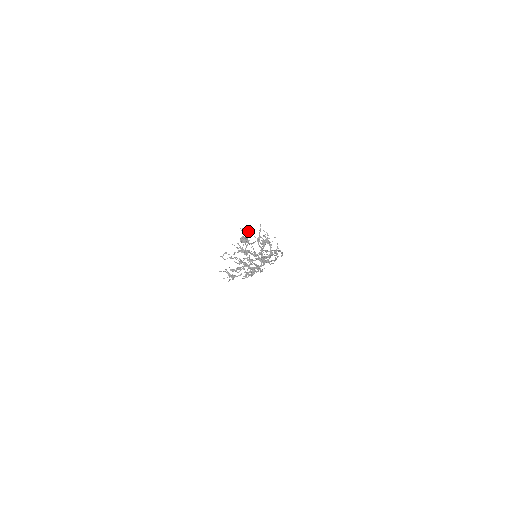
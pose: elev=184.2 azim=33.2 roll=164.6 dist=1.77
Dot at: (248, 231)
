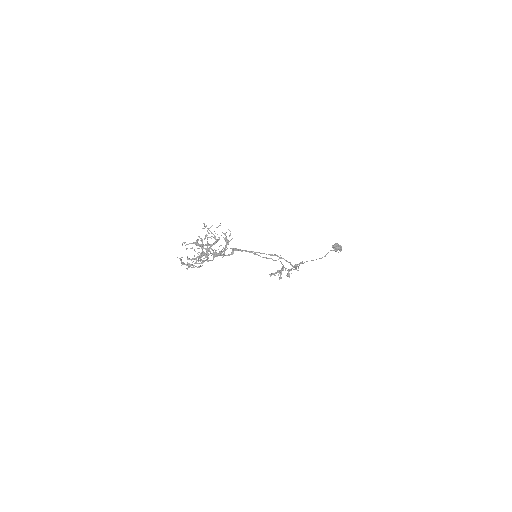
Dot at: (206, 226)
